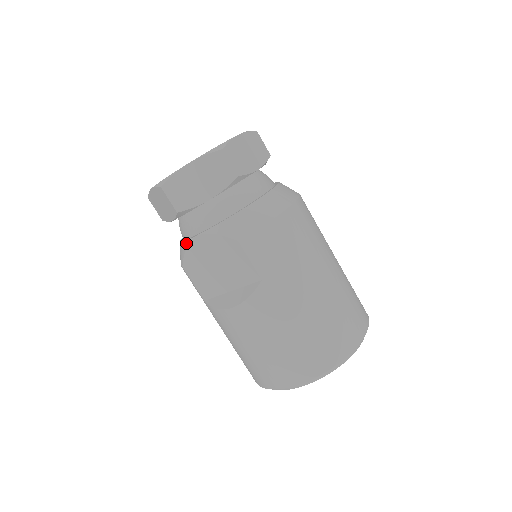
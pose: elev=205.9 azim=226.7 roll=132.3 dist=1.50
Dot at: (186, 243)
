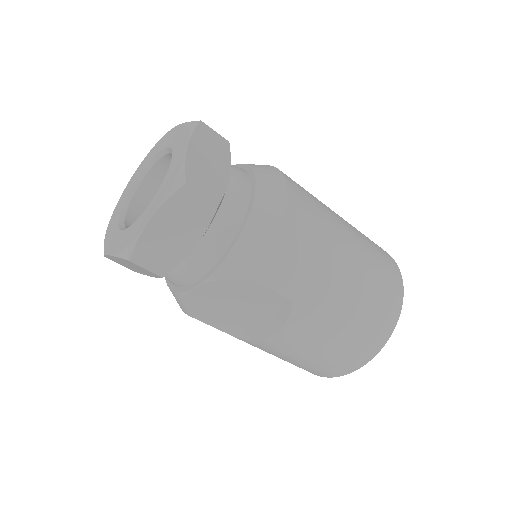
Dot at: (184, 295)
